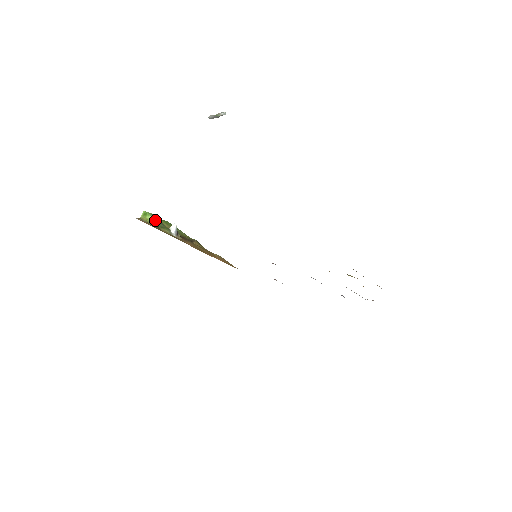
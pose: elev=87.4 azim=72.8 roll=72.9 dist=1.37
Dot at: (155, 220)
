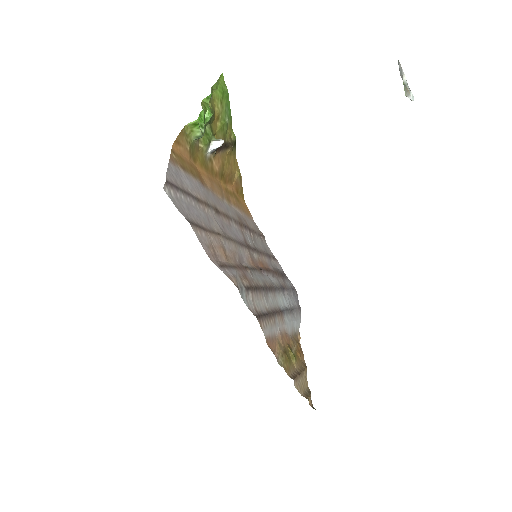
Dot at: (201, 137)
